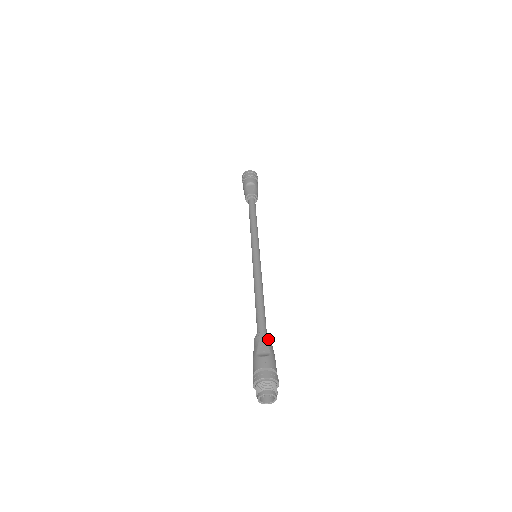
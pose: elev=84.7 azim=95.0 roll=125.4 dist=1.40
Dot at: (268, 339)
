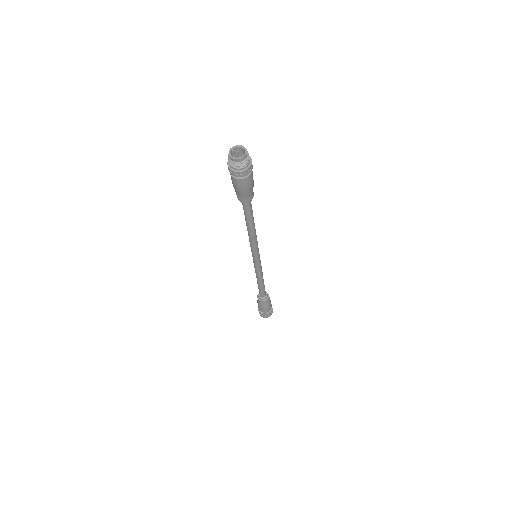
Dot at: occluded
